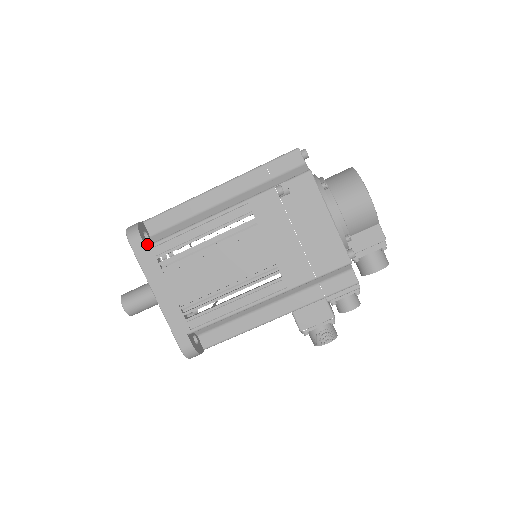
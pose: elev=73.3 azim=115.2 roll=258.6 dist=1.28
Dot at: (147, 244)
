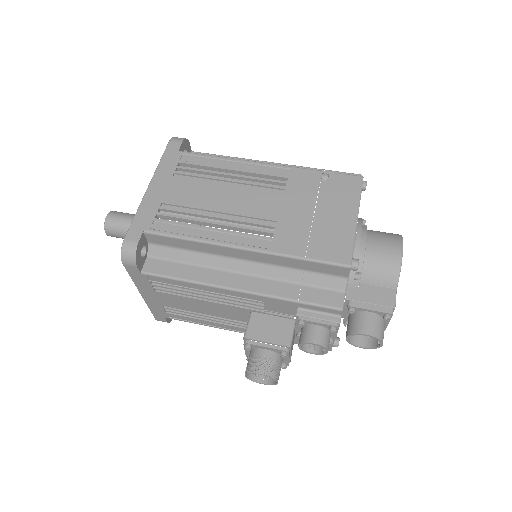
Dot at: occluded
